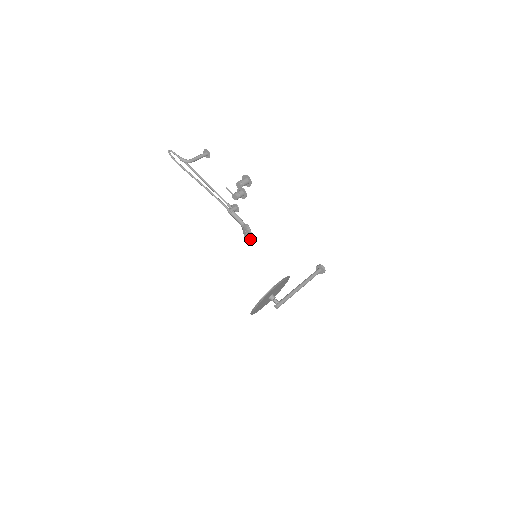
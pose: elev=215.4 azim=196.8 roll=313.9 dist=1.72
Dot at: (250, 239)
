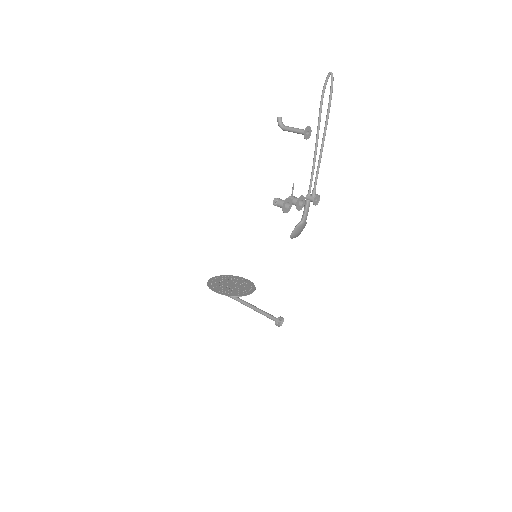
Dot at: occluded
